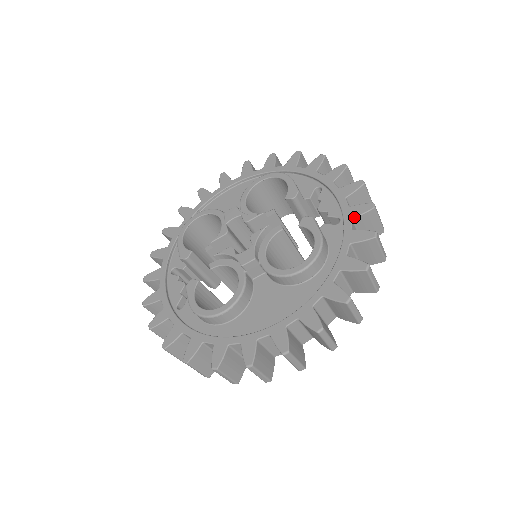
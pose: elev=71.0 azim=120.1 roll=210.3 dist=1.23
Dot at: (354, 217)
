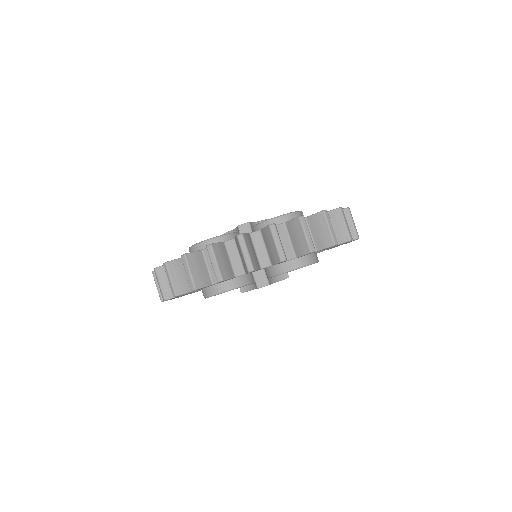
Dot at: occluded
